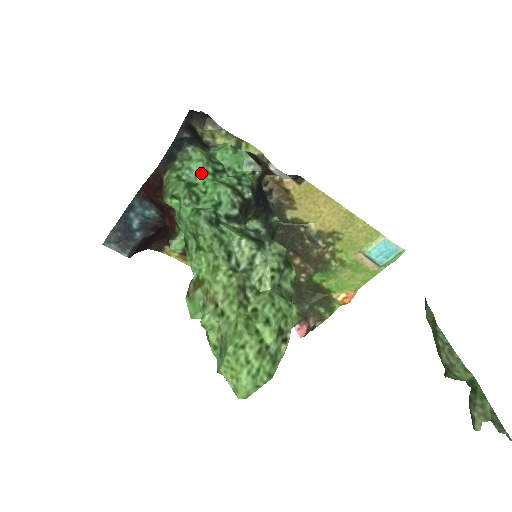
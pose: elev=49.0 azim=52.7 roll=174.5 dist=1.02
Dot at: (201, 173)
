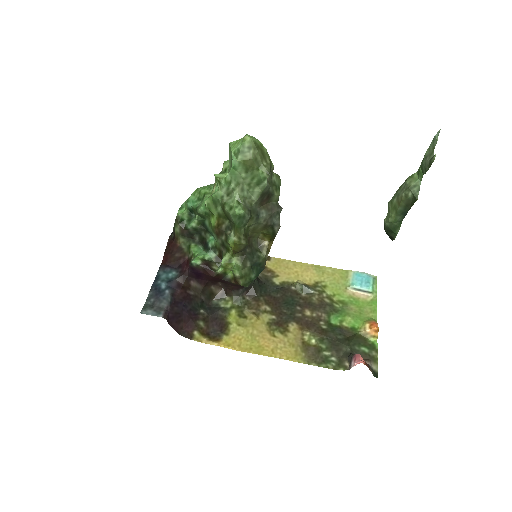
Dot at: occluded
